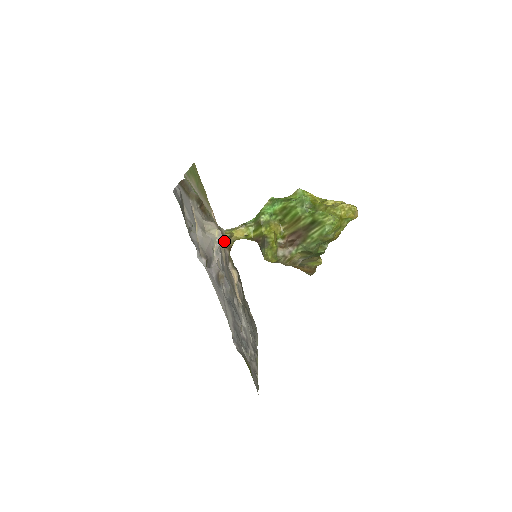
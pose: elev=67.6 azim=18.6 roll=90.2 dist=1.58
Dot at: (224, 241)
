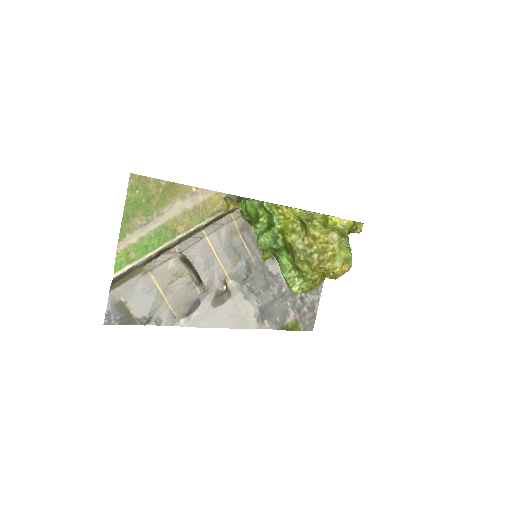
Dot at: occluded
